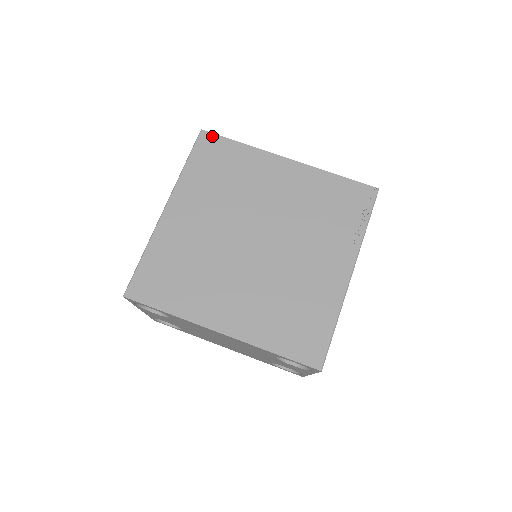
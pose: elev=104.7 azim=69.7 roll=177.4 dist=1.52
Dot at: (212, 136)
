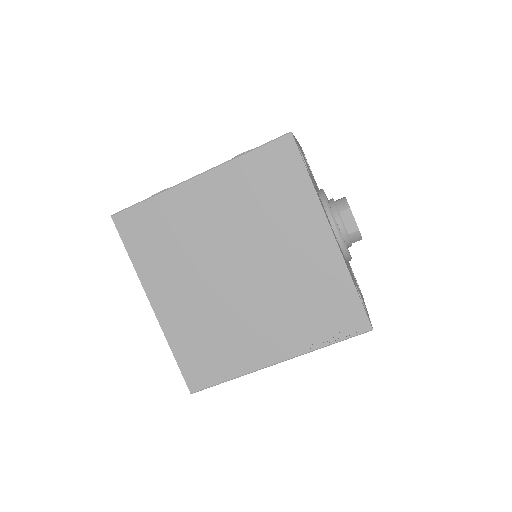
Dot at: (293, 148)
